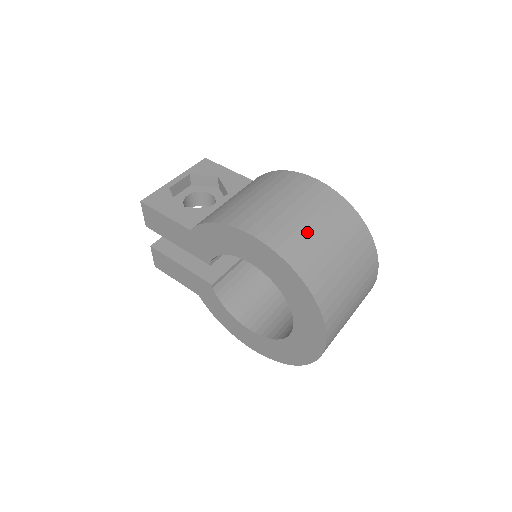
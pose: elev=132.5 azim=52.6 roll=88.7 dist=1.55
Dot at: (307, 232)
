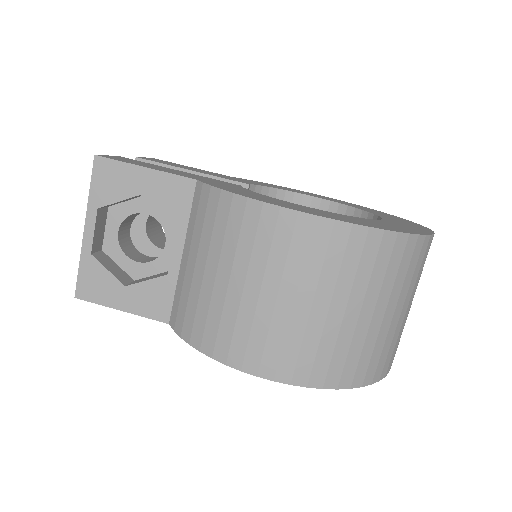
Dot at: (336, 330)
